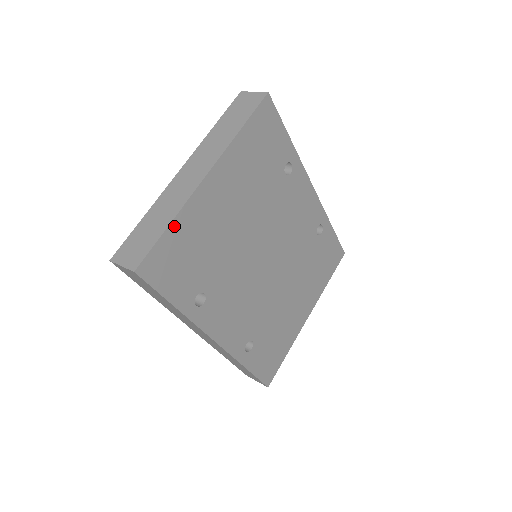
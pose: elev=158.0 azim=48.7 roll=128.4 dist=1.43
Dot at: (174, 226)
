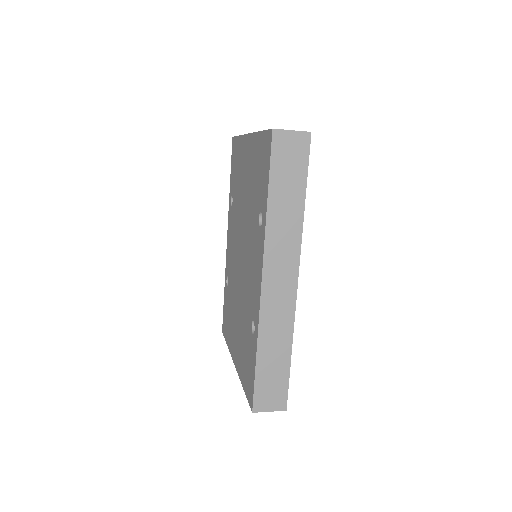
Dot at: occluded
